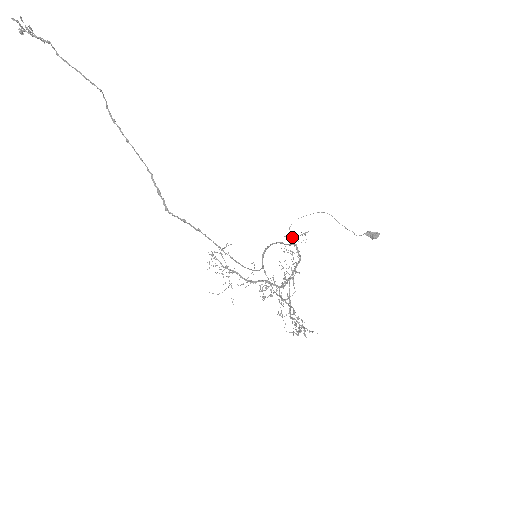
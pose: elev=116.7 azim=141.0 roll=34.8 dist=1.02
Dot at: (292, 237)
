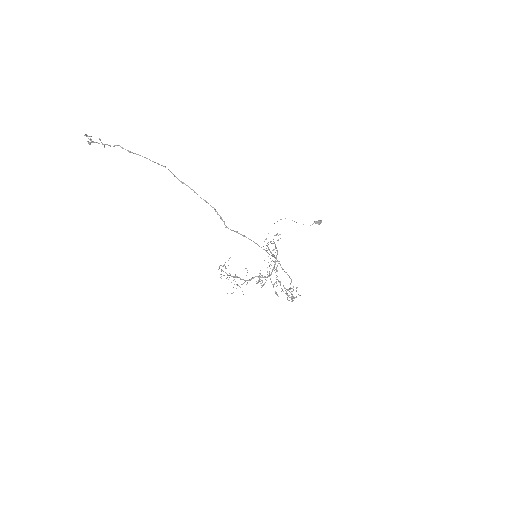
Dot at: occluded
